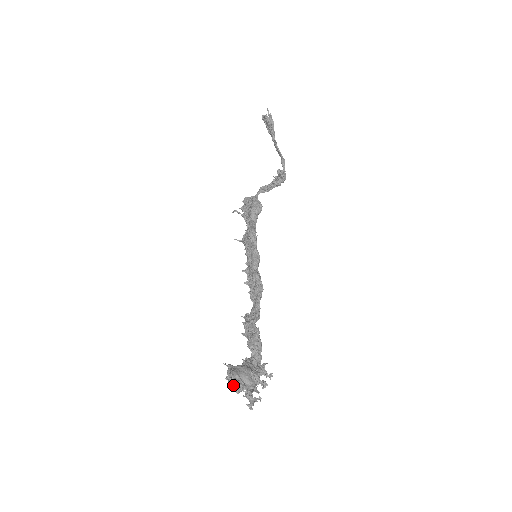
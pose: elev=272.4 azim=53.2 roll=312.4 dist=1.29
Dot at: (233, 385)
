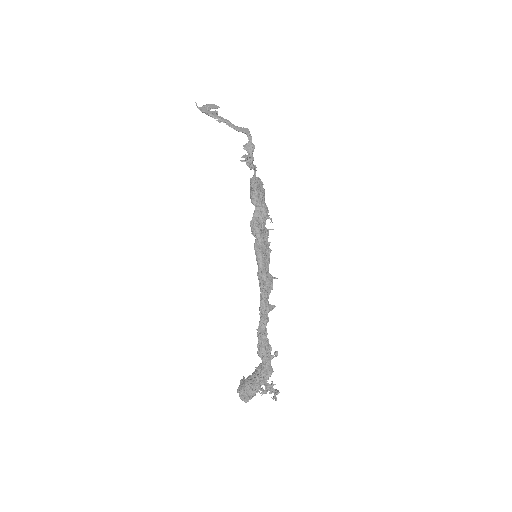
Dot at: (243, 397)
